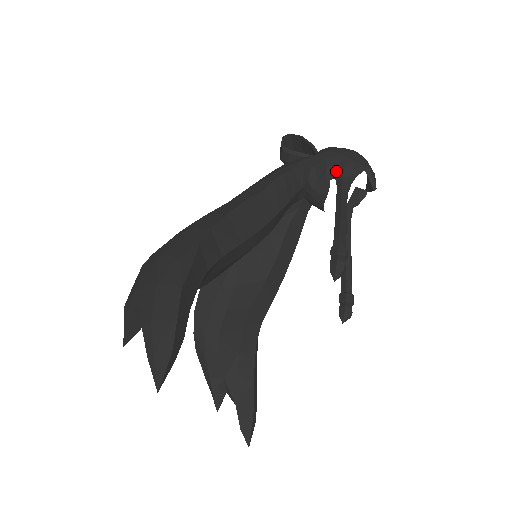
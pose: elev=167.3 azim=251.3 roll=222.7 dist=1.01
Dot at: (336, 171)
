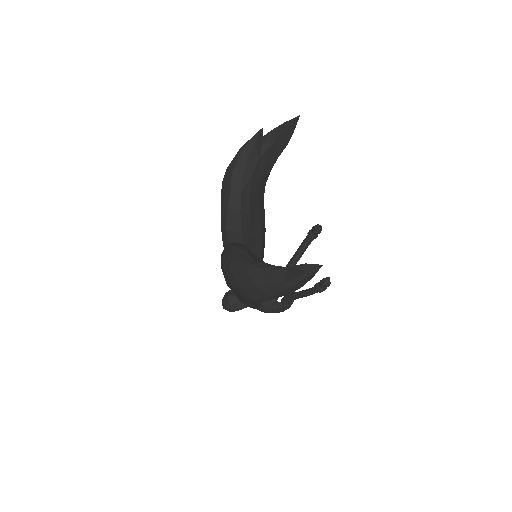
Dot at: occluded
